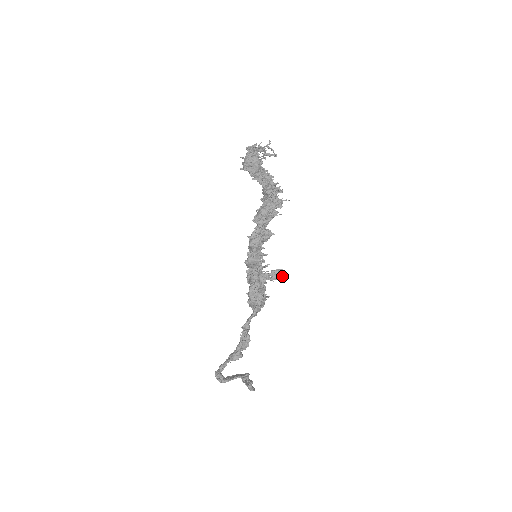
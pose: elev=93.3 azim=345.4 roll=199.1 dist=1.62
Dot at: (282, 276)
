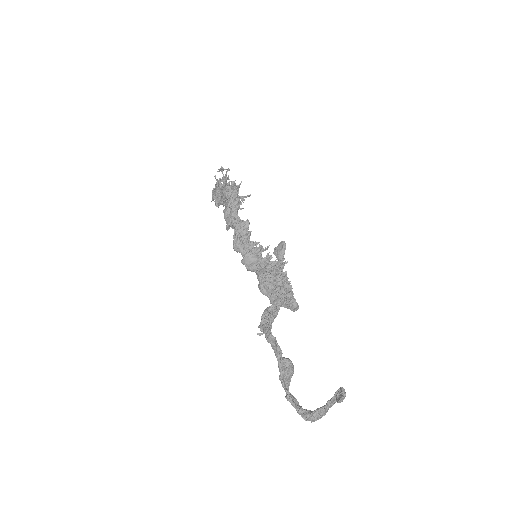
Dot at: (283, 248)
